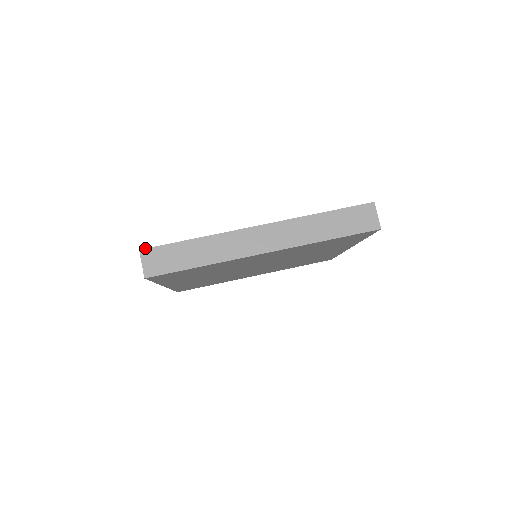
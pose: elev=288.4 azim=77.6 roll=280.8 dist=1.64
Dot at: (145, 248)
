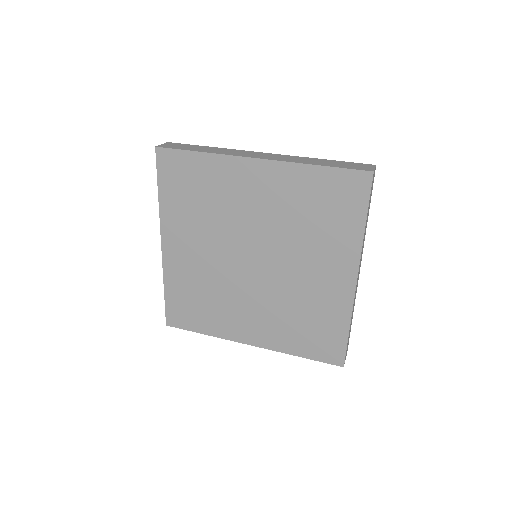
Dot at: occluded
